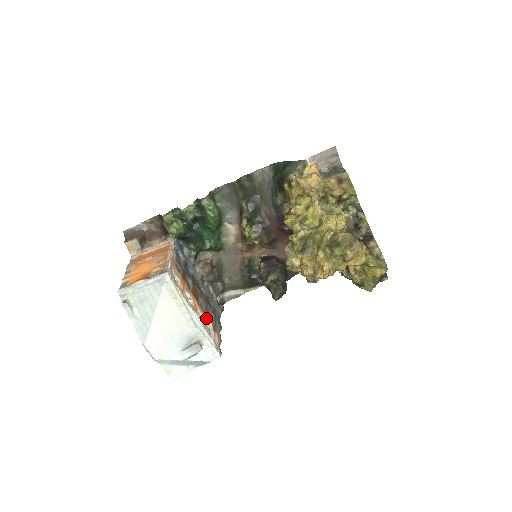
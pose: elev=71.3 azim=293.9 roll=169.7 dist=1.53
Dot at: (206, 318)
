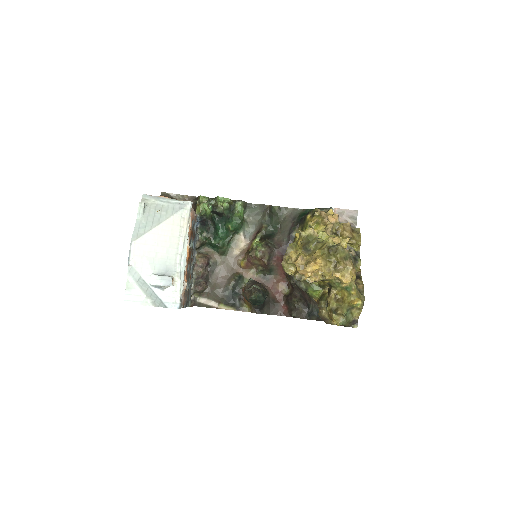
Dot at: (186, 276)
